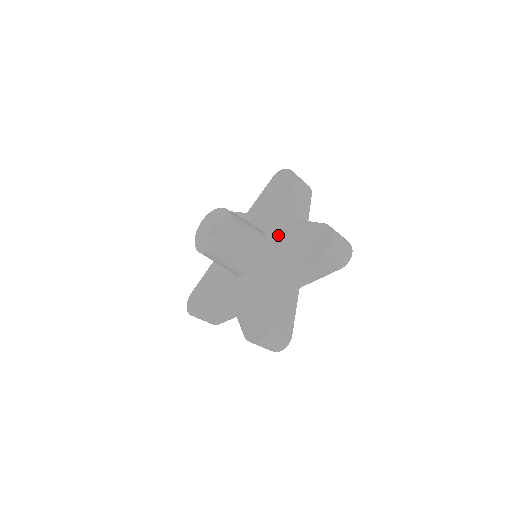
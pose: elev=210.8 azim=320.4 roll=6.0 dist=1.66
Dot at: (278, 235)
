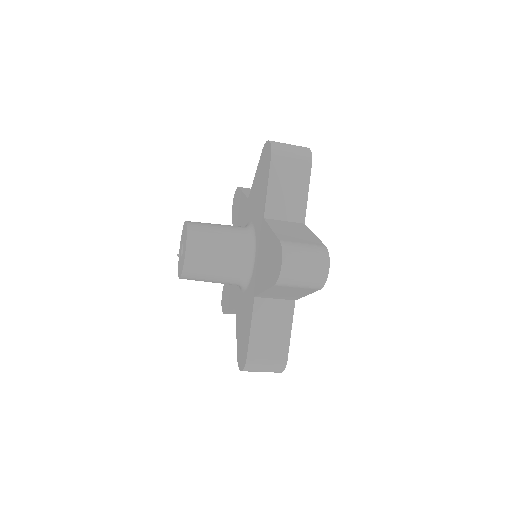
Dot at: (258, 241)
